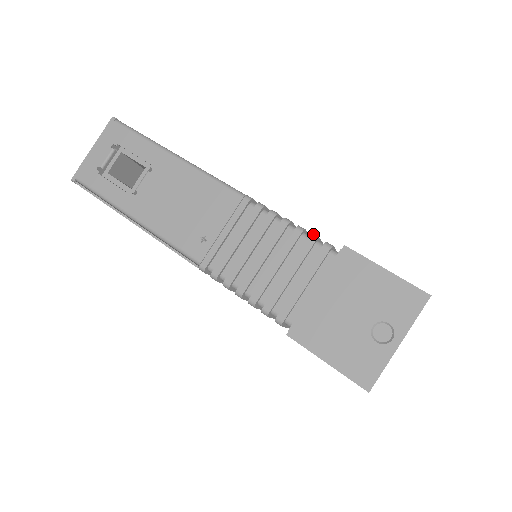
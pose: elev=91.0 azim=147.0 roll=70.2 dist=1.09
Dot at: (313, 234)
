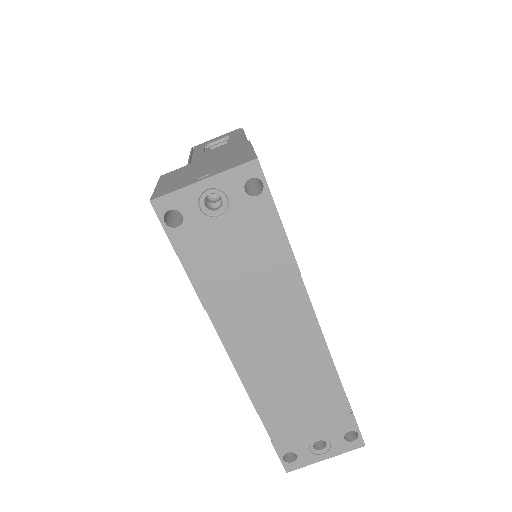
Dot at: occluded
